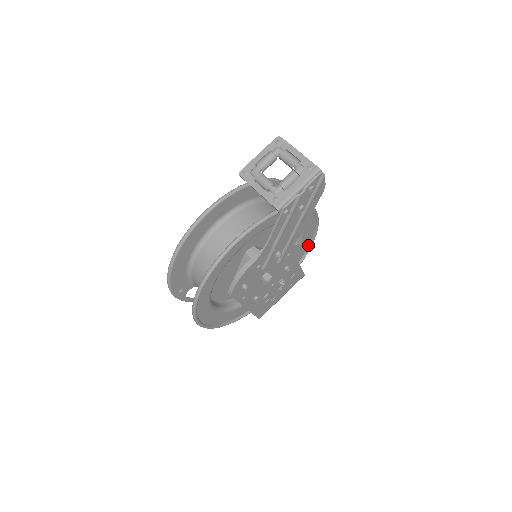
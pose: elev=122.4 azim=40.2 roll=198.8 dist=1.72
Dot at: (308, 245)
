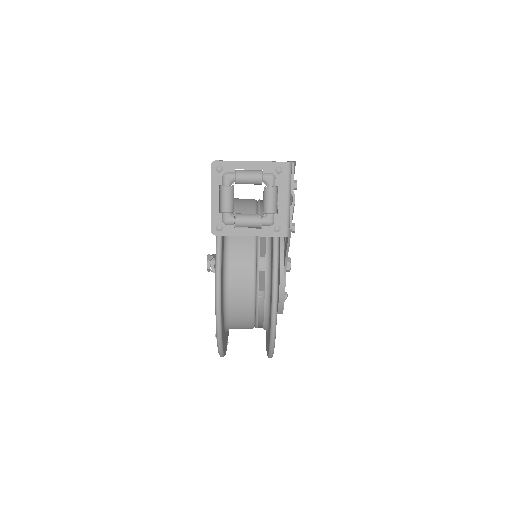
Dot at: occluded
